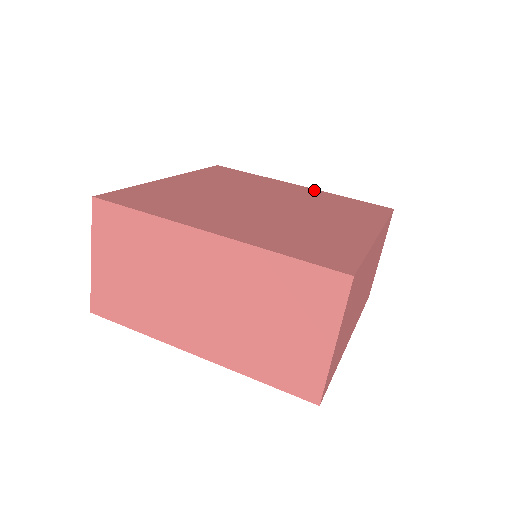
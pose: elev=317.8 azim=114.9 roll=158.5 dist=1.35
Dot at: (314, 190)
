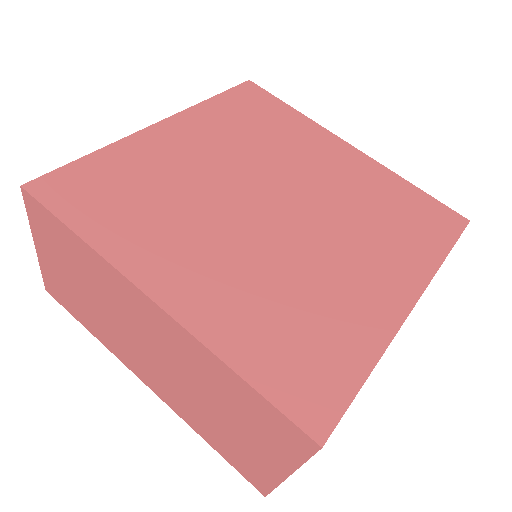
Dot at: (367, 160)
